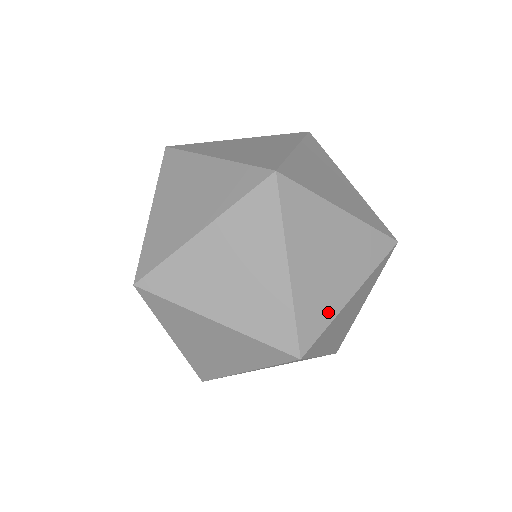
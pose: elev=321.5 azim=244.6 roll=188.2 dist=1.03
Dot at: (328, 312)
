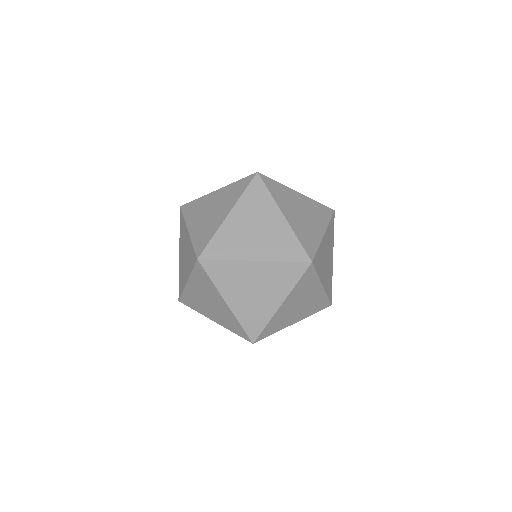
Dot at: (232, 253)
